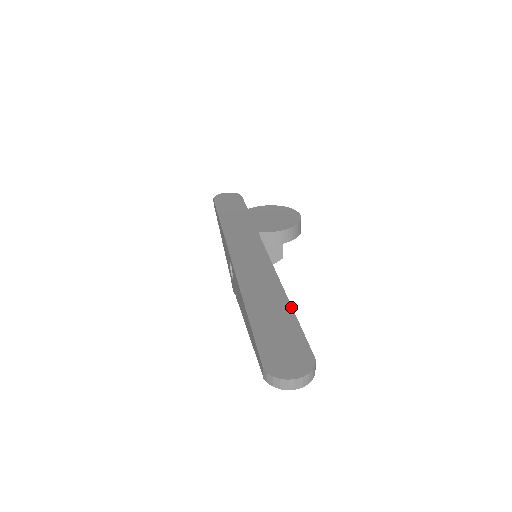
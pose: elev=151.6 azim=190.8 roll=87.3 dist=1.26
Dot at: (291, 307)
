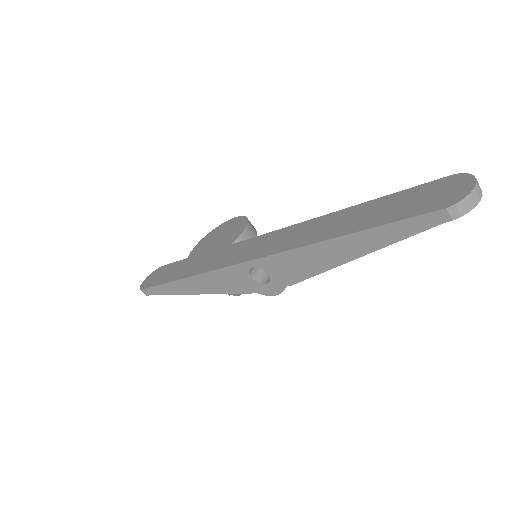
Dot at: (366, 202)
